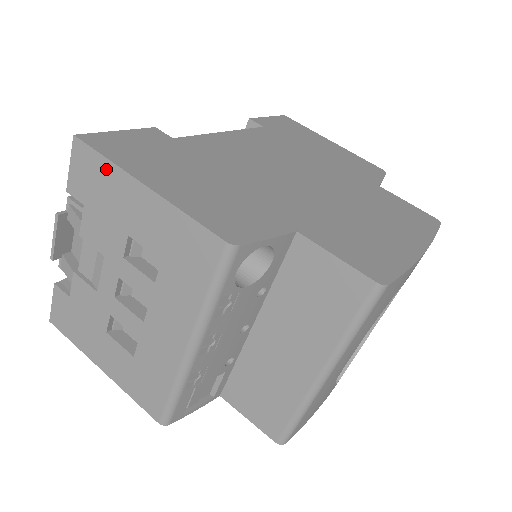
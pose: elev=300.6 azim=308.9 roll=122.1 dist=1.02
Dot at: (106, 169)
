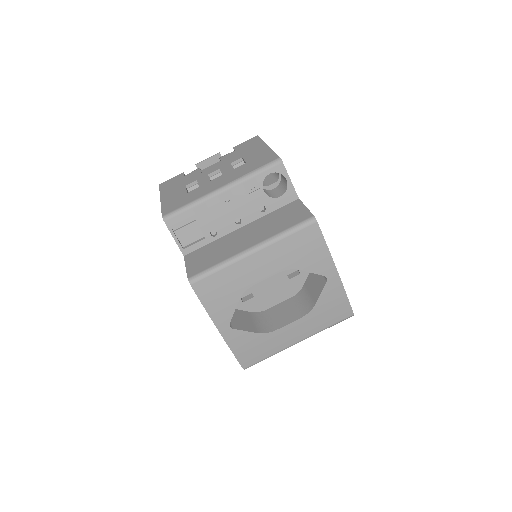
Dot at: (258, 142)
